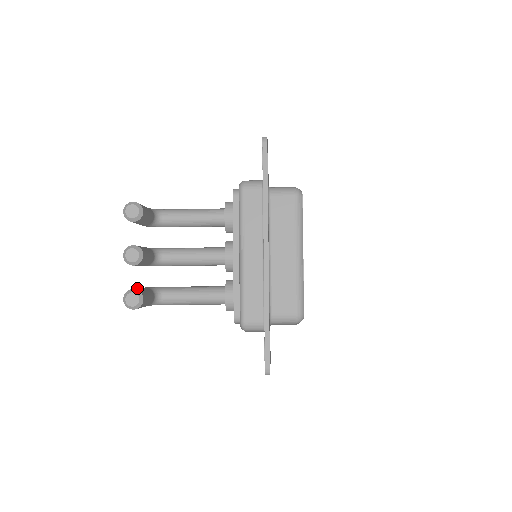
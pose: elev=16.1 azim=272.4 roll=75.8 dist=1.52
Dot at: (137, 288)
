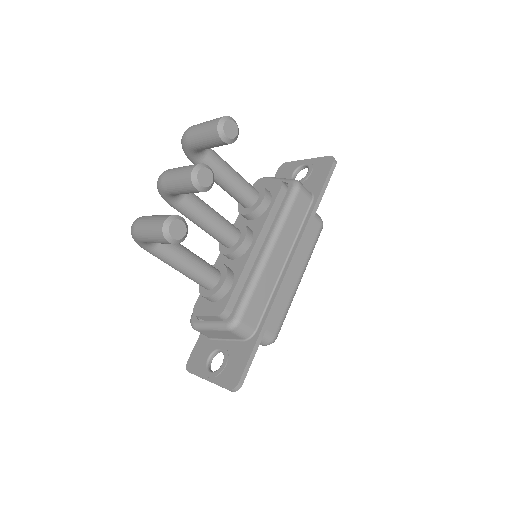
Dot at: occluded
